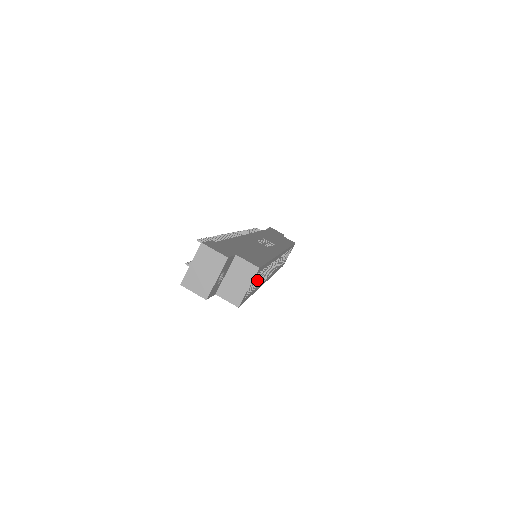
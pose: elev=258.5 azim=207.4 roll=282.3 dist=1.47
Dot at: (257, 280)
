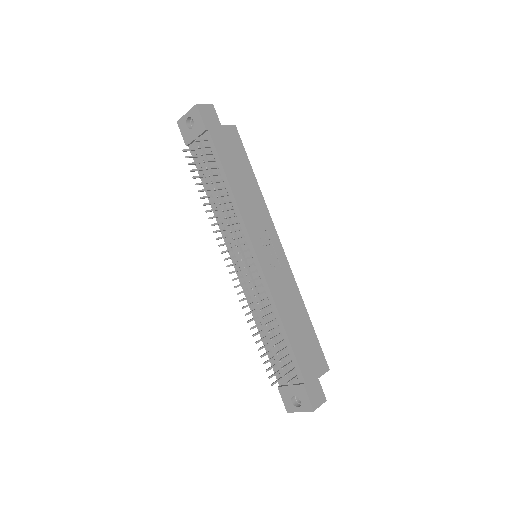
Dot at: occluded
